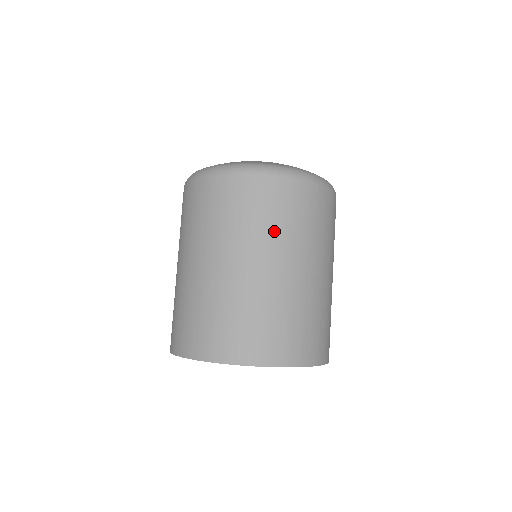
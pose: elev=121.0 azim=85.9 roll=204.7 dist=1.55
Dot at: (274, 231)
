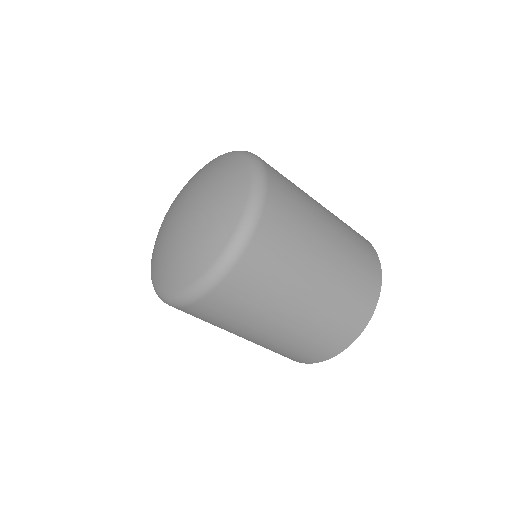
Dot at: (280, 288)
